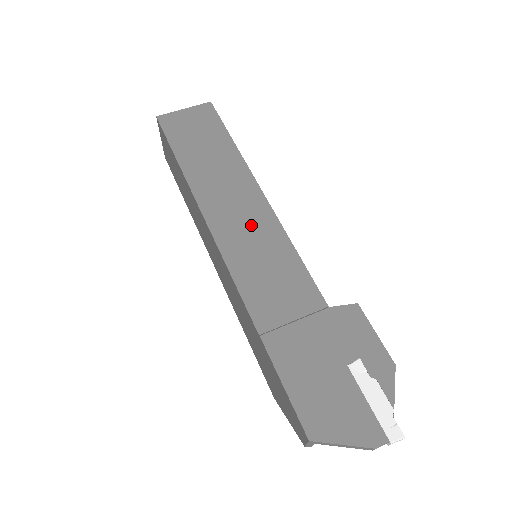
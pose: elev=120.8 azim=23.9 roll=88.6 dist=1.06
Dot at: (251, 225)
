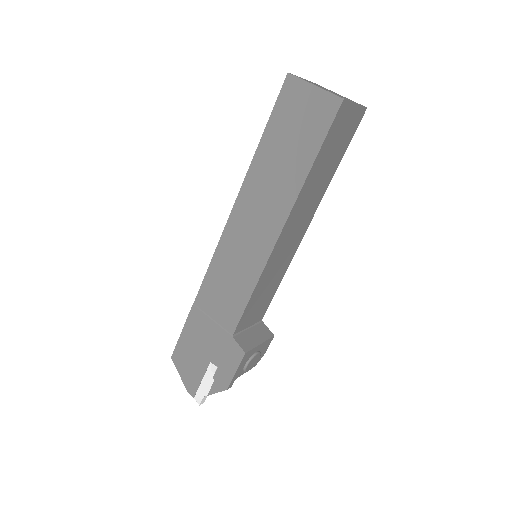
Dot at: (249, 248)
